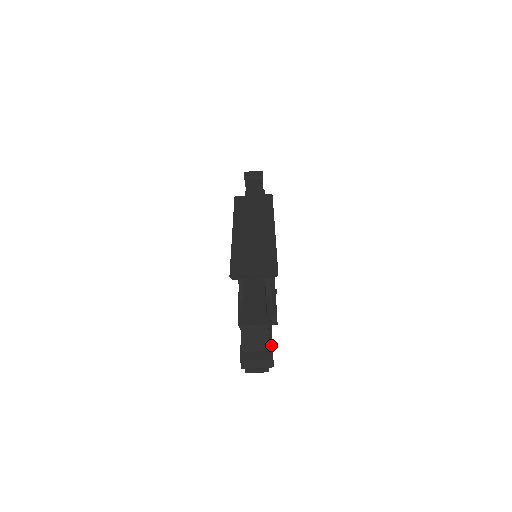
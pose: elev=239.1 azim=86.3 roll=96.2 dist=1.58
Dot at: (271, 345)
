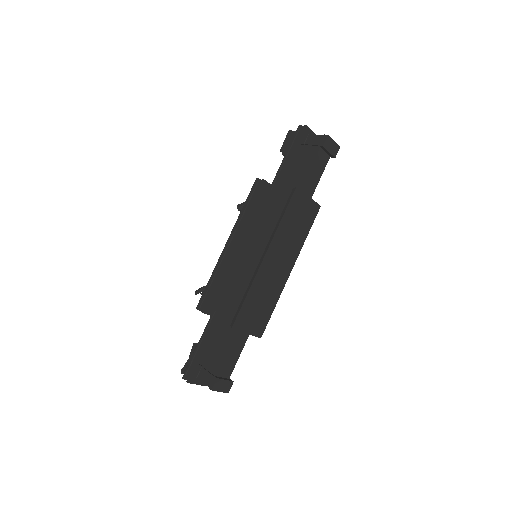
Dot at: occluded
